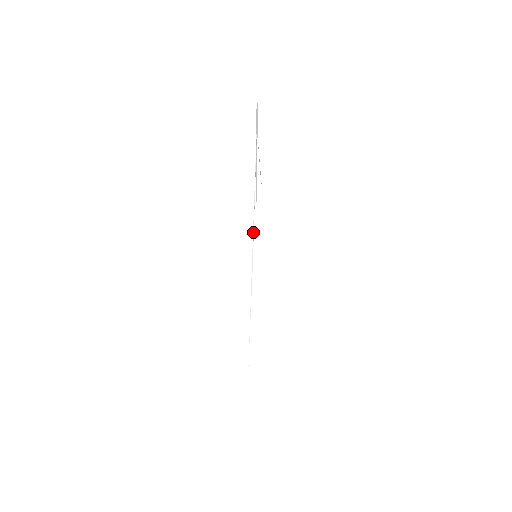
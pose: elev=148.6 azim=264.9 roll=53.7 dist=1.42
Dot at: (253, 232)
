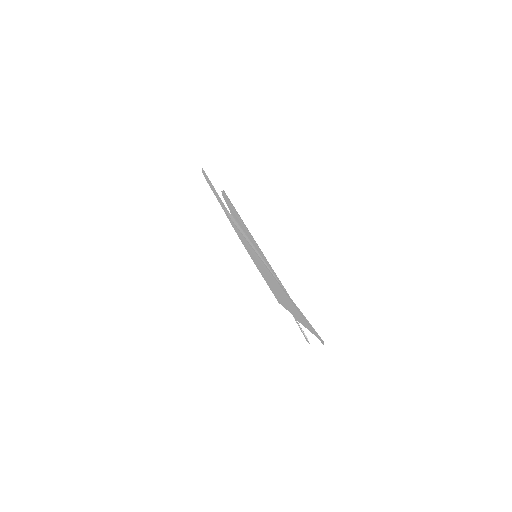
Dot at: occluded
